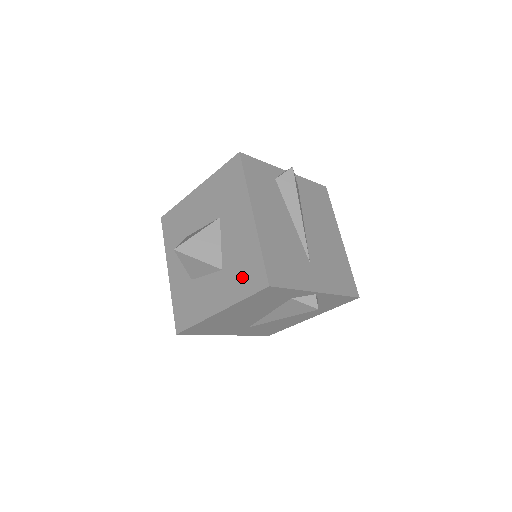
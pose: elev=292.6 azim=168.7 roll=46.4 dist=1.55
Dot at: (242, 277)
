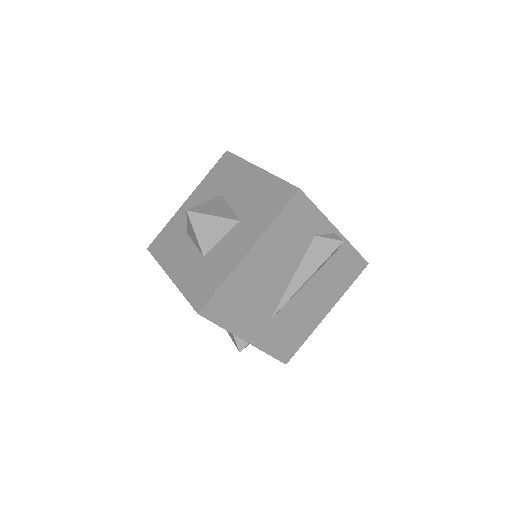
Dot at: (266, 207)
